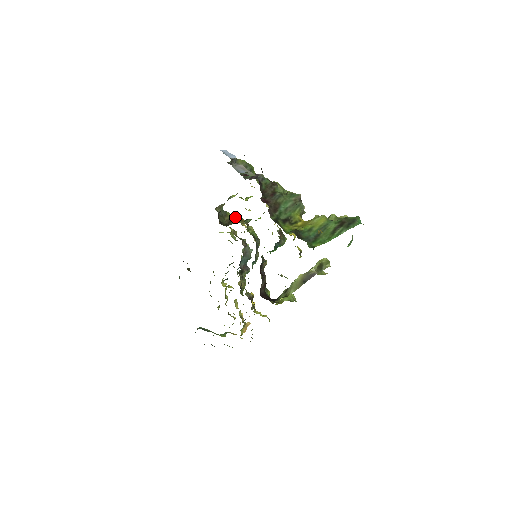
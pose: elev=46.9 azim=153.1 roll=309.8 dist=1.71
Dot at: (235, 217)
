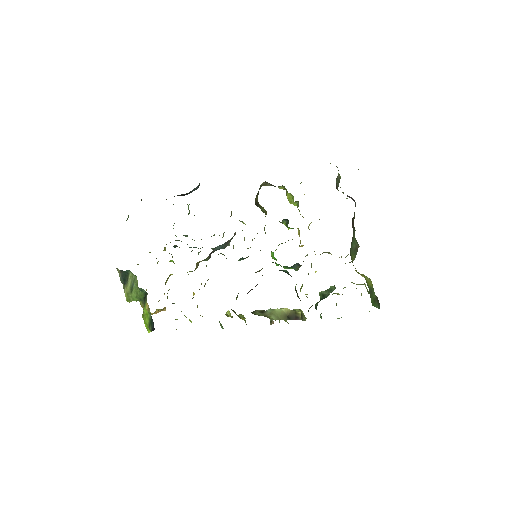
Dot at: occluded
